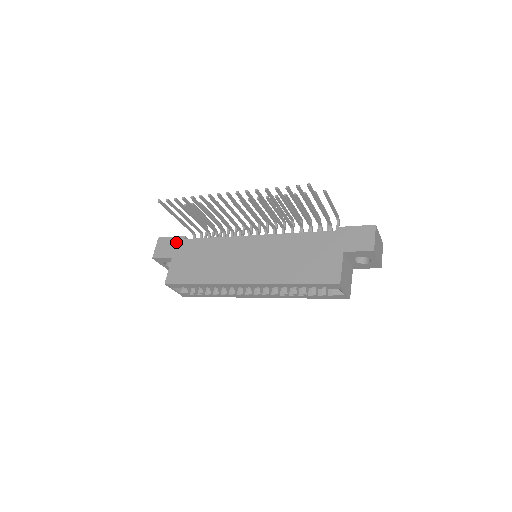
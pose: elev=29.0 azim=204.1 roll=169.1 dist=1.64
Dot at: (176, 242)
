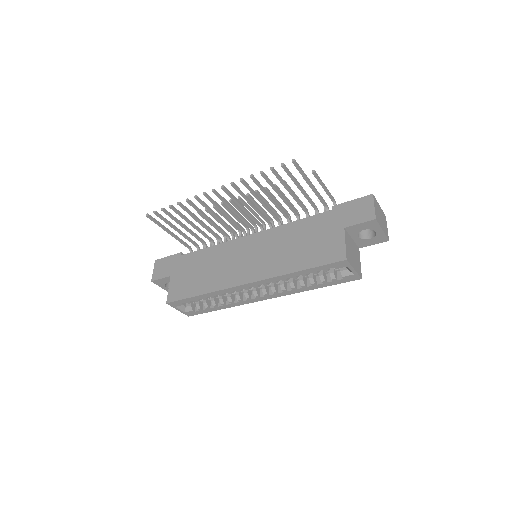
Dot at: (173, 260)
